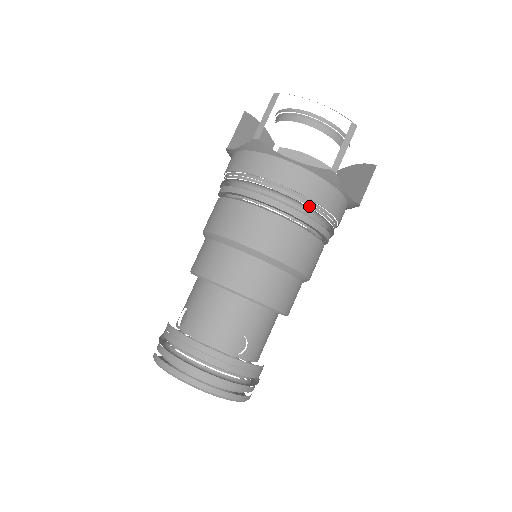
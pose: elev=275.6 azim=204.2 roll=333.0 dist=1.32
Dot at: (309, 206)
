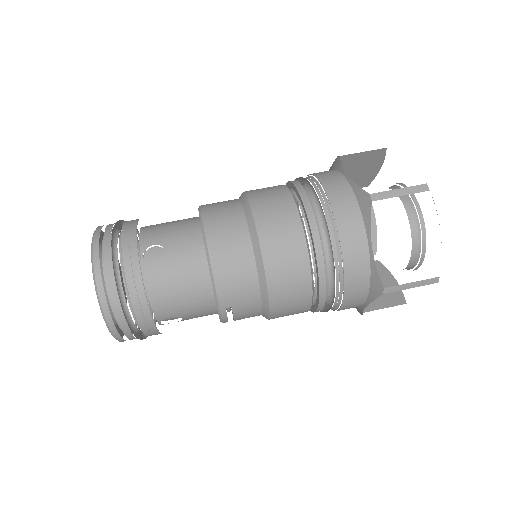
Dot at: (325, 213)
